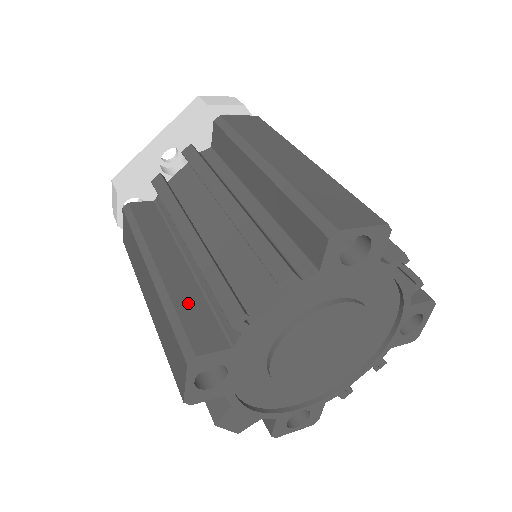
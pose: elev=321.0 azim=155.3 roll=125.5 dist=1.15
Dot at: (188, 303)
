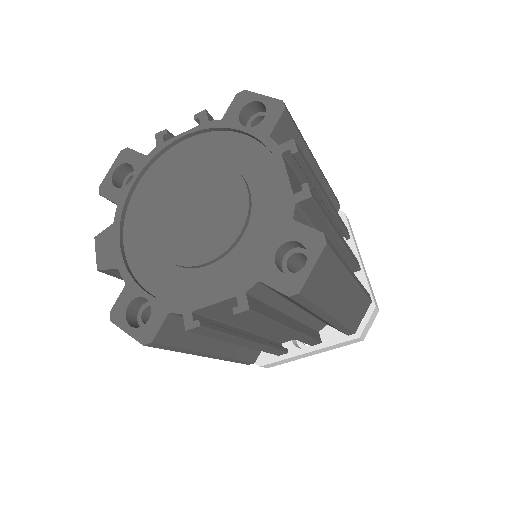
Dot at: occluded
